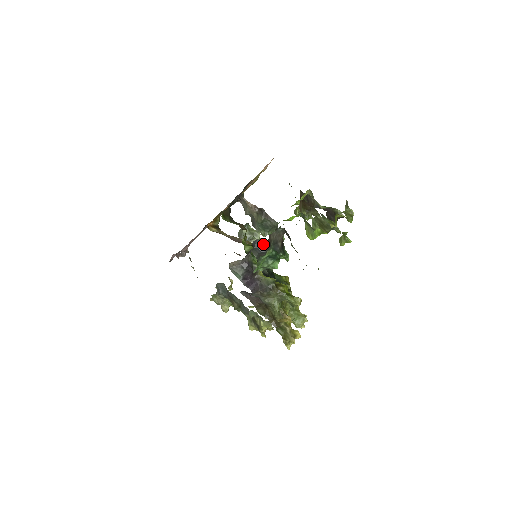
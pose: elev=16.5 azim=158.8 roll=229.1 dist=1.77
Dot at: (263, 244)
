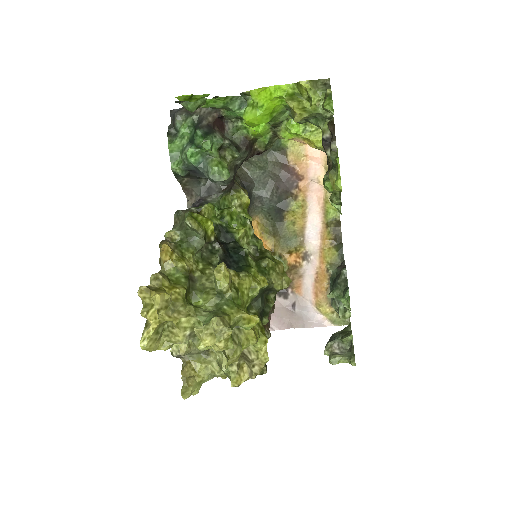
Dot at: (181, 109)
